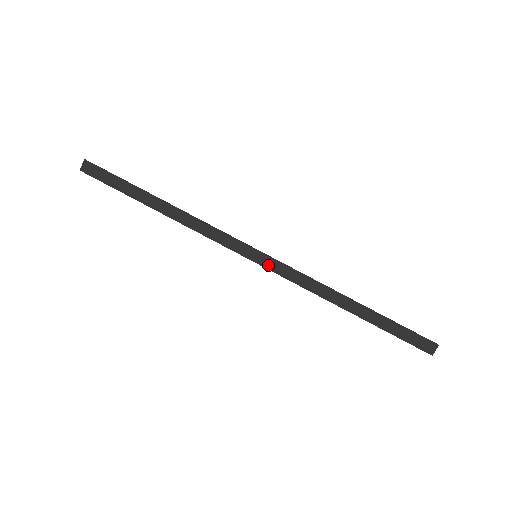
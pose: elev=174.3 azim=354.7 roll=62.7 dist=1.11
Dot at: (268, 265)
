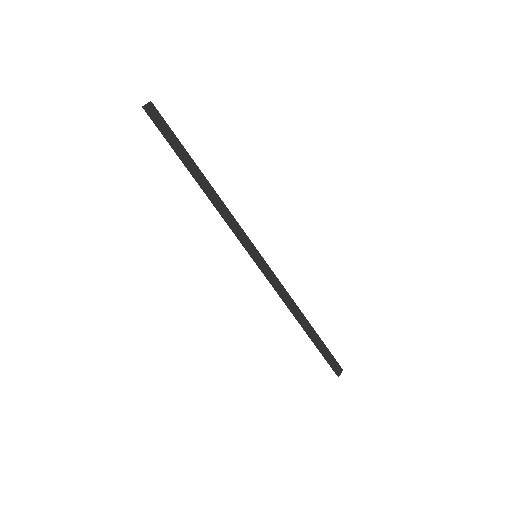
Dot at: (262, 267)
